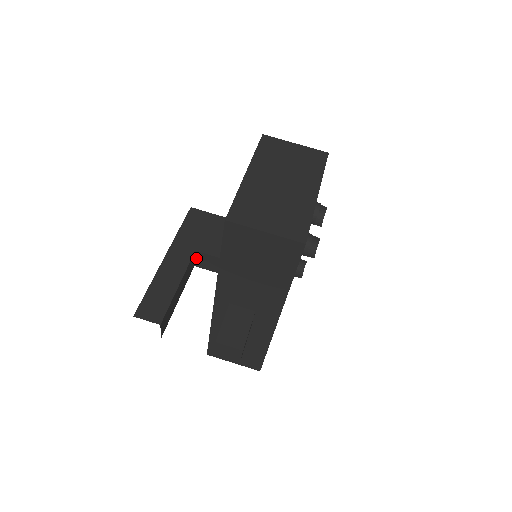
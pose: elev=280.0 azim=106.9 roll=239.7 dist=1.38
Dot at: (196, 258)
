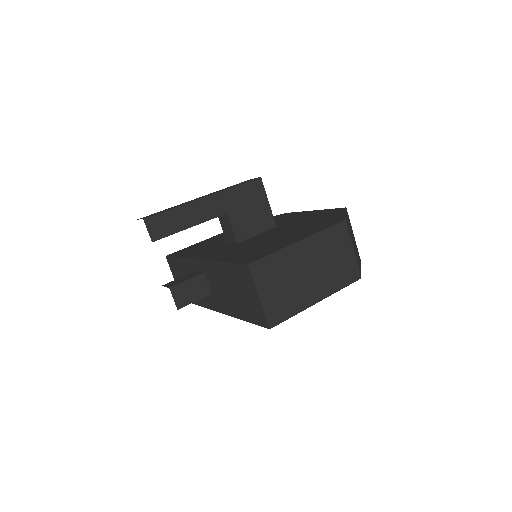
Dot at: (223, 215)
